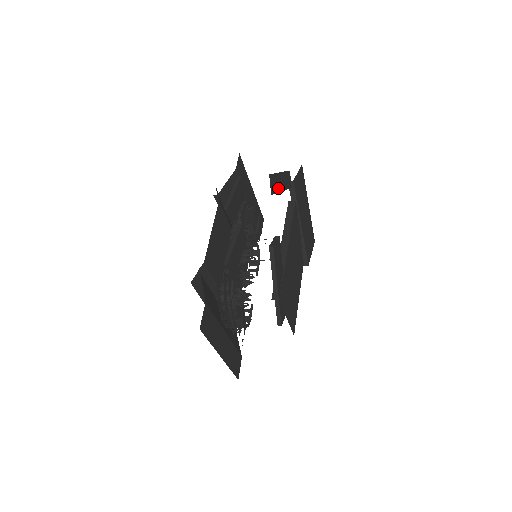
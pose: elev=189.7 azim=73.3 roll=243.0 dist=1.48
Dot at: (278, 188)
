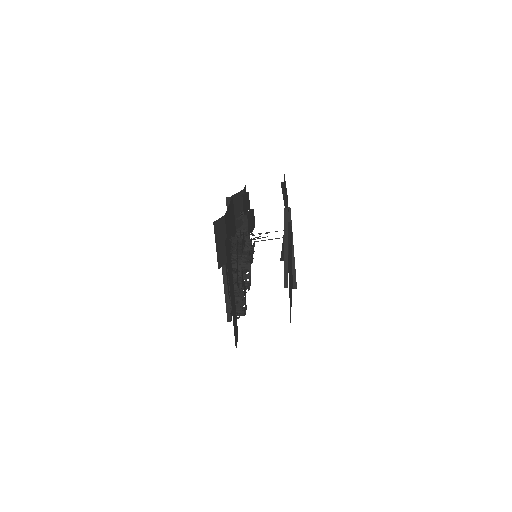
Dot at: (285, 190)
